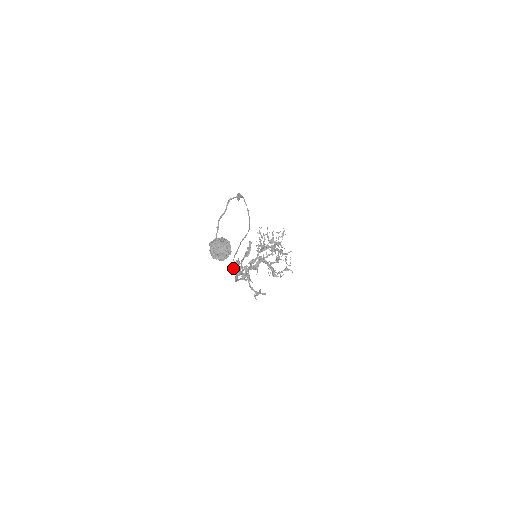
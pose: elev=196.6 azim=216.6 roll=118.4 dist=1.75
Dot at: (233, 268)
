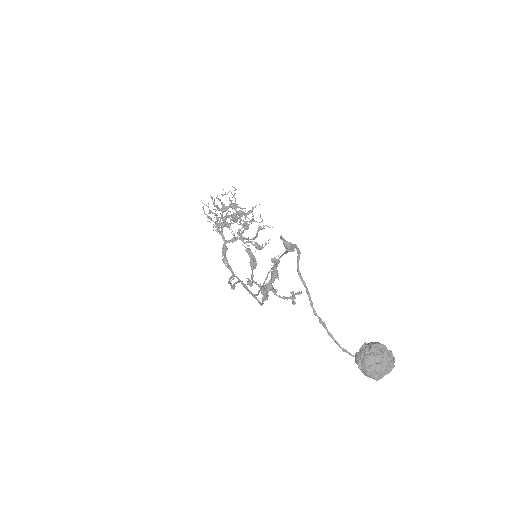
Dot at: (253, 295)
